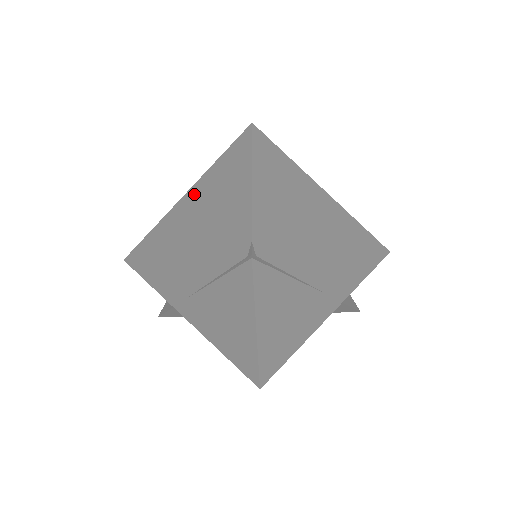
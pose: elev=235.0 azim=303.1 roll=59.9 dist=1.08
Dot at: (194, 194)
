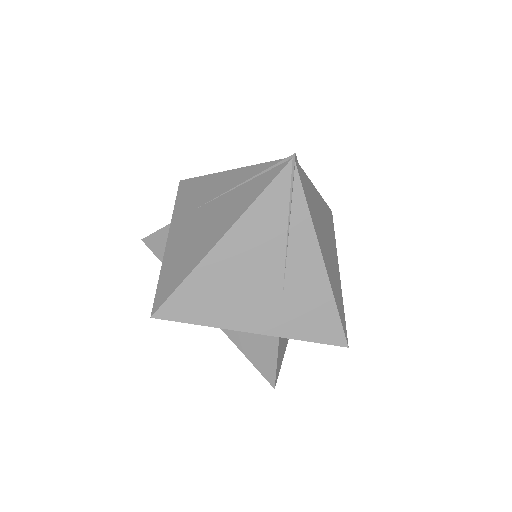
Dot at: occluded
